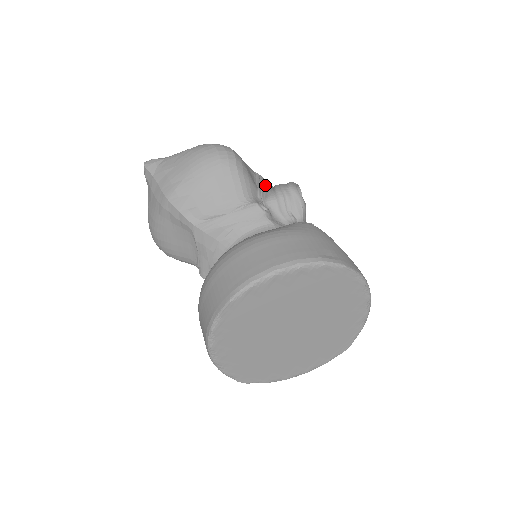
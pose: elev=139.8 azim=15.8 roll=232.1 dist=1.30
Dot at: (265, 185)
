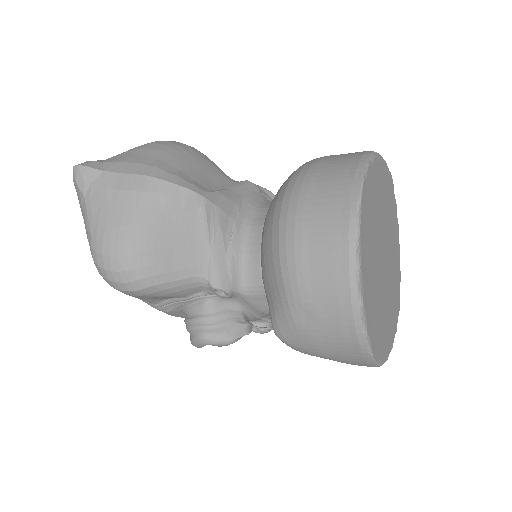
Dot at: occluded
